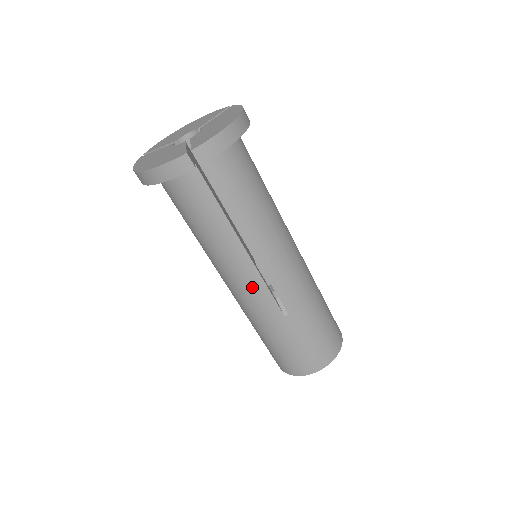
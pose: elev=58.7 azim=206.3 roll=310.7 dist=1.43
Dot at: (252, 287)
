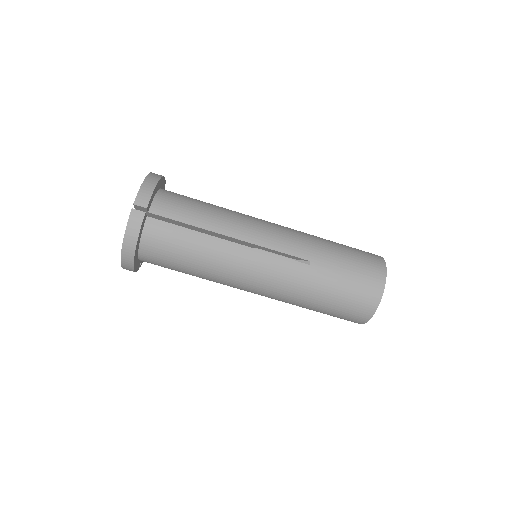
Dot at: (265, 265)
